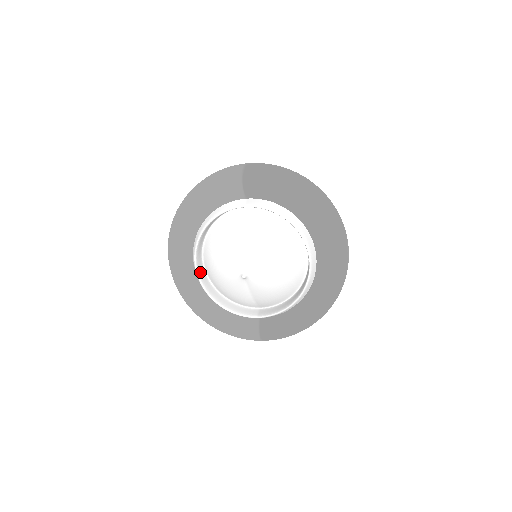
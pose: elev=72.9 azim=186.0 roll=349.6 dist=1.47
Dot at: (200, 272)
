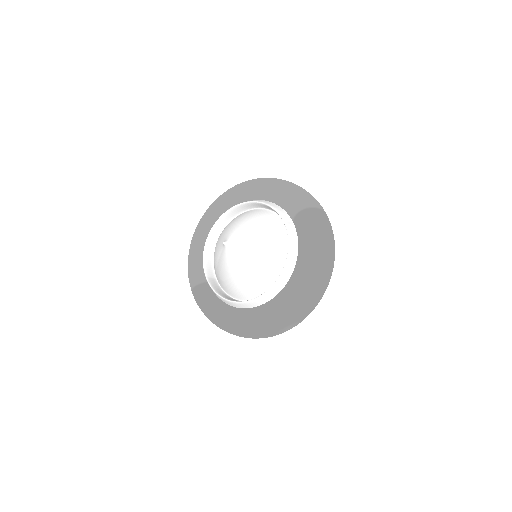
Dot at: (225, 218)
